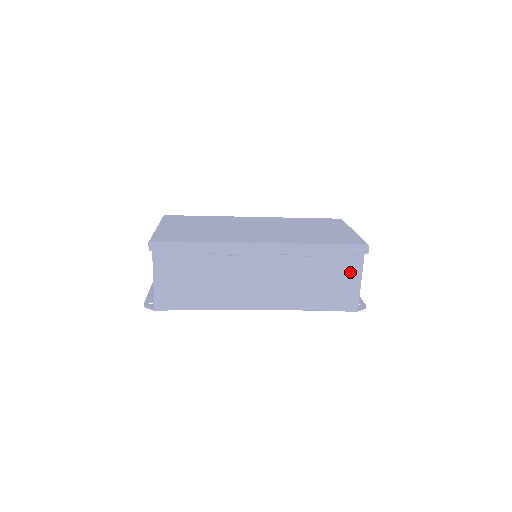
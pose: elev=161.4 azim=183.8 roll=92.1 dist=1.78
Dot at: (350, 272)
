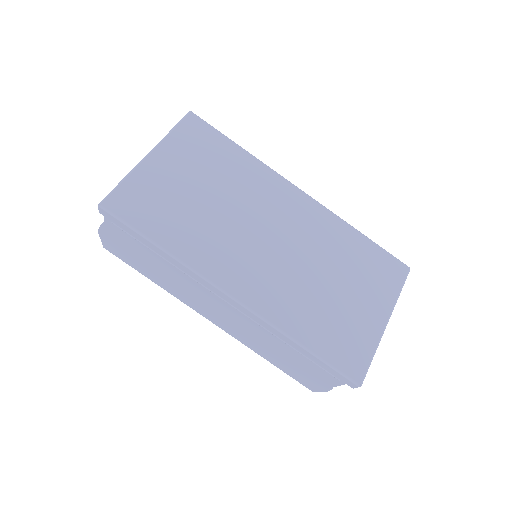
Dot at: (325, 377)
